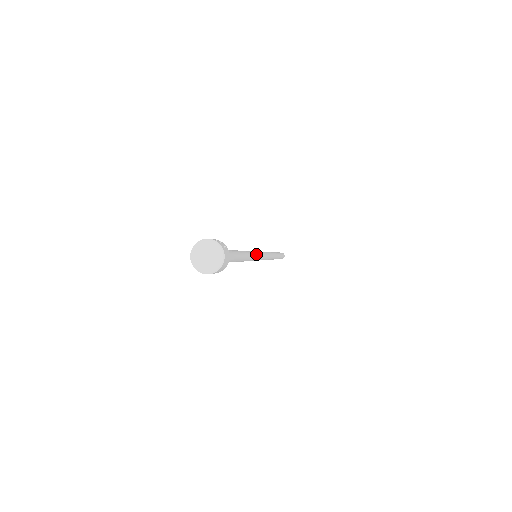
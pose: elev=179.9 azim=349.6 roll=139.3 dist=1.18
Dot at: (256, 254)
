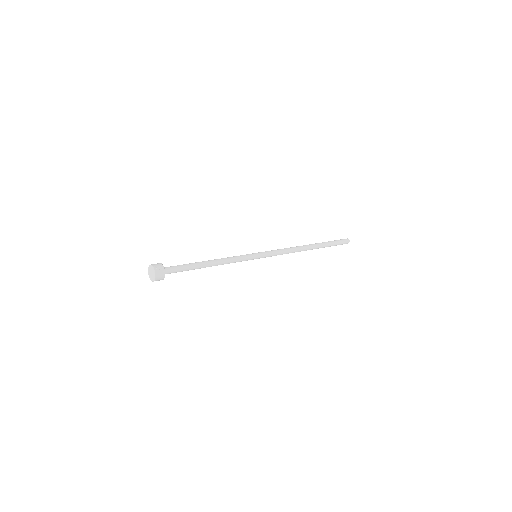
Dot at: (246, 257)
